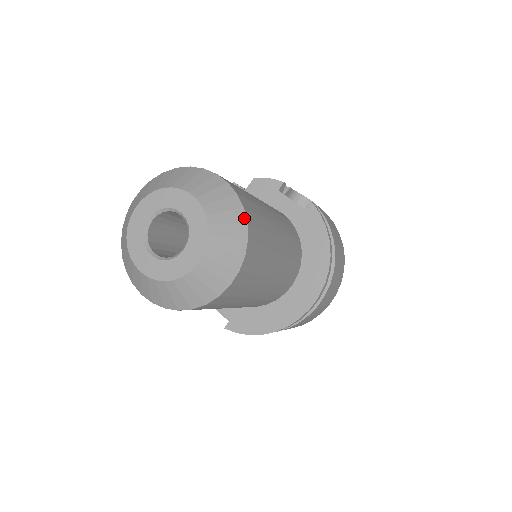
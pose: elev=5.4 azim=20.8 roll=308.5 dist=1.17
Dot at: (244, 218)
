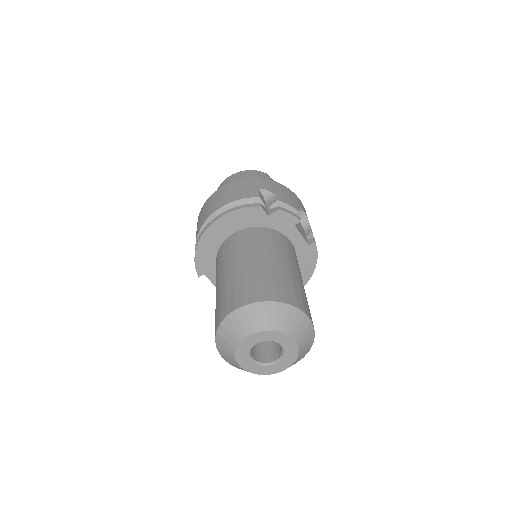
Dot at: (313, 341)
